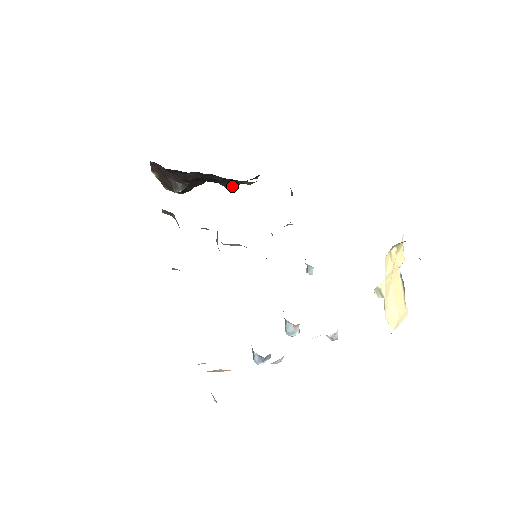
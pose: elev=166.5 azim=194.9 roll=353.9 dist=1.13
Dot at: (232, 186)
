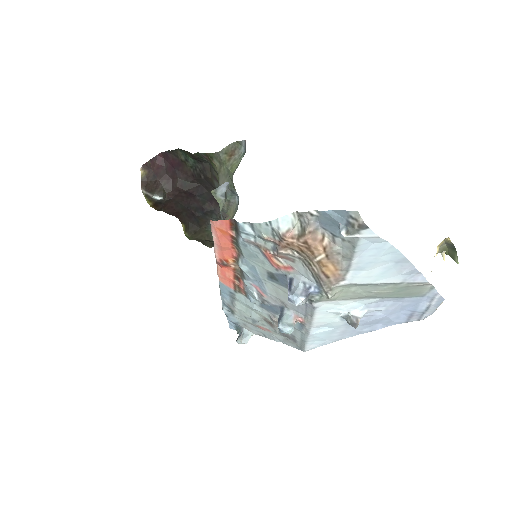
Dot at: (194, 234)
